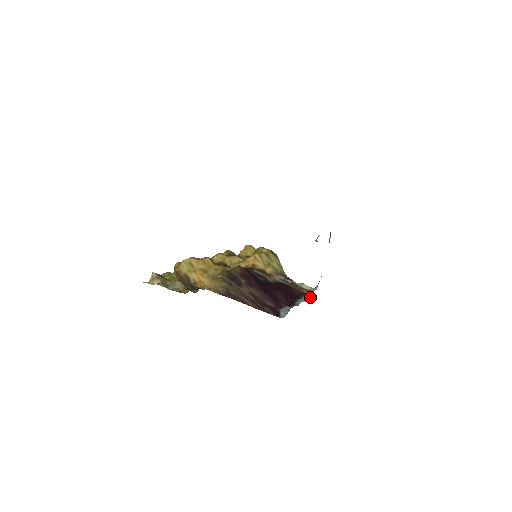
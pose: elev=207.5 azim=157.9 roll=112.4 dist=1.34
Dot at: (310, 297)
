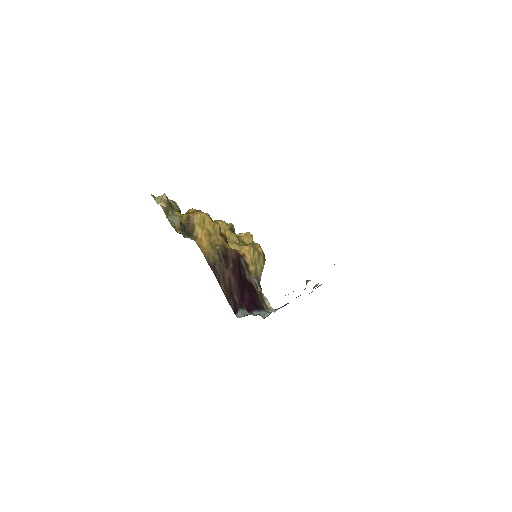
Dot at: (266, 315)
